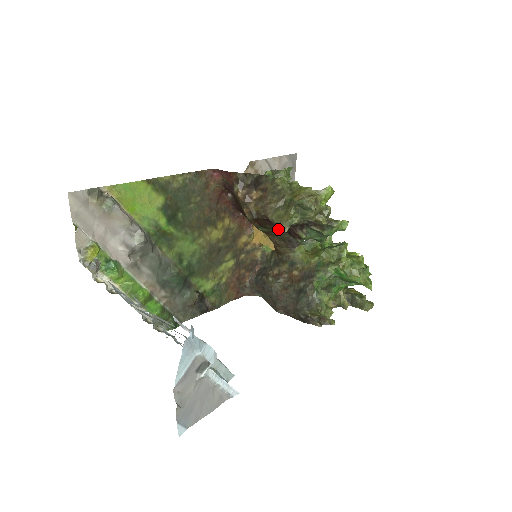
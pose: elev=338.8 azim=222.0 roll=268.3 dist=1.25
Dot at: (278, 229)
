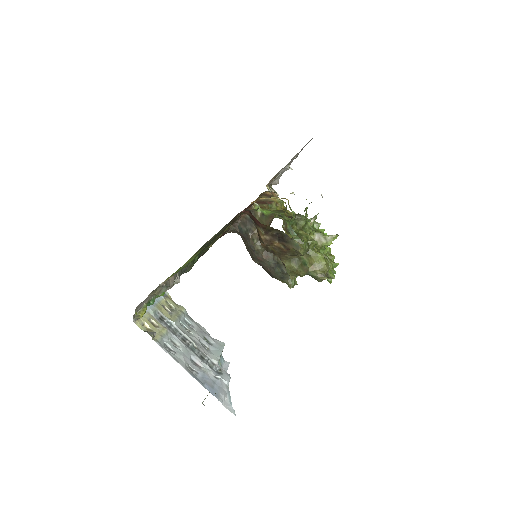
Dot at: occluded
